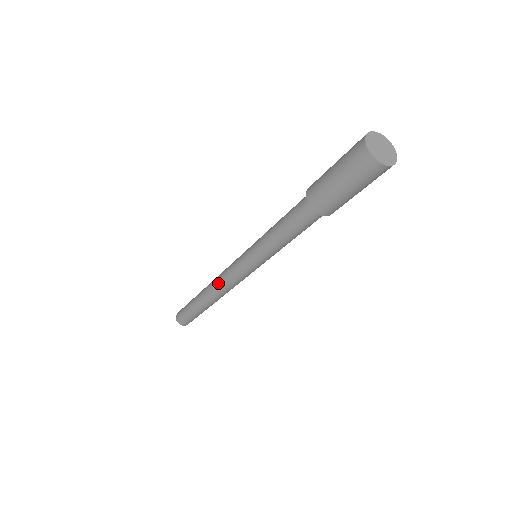
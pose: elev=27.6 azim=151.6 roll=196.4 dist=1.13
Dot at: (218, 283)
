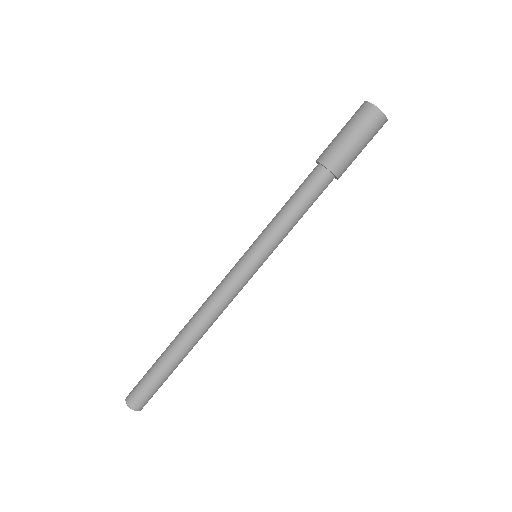
Dot at: (205, 301)
